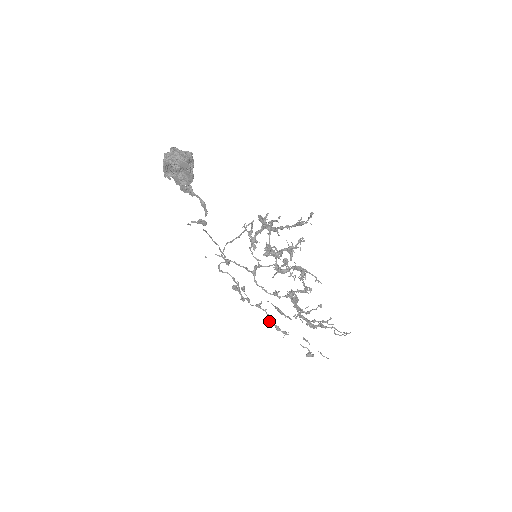
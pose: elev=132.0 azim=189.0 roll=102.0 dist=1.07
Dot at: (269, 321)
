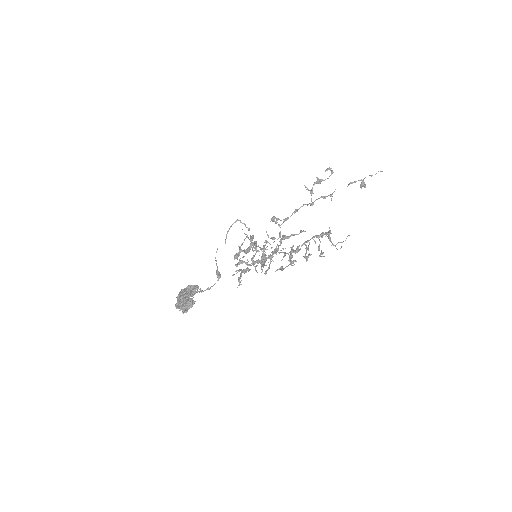
Dot at: (312, 205)
